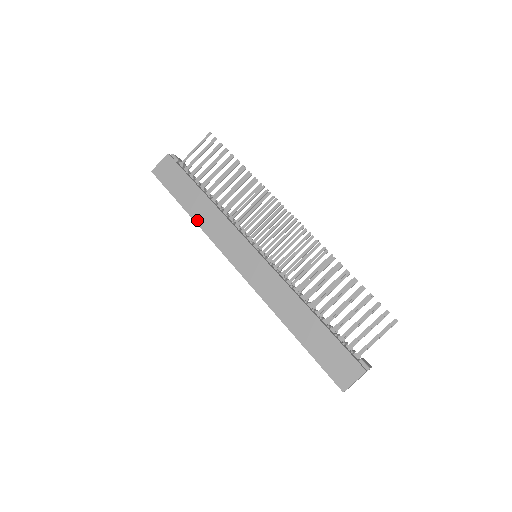
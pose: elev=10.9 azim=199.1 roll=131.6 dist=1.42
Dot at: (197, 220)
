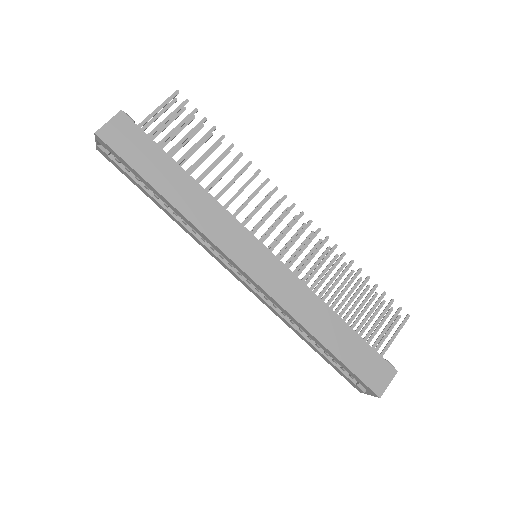
Dot at: (182, 210)
